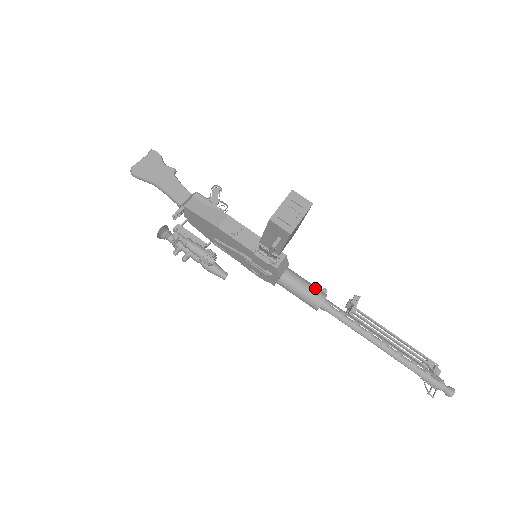
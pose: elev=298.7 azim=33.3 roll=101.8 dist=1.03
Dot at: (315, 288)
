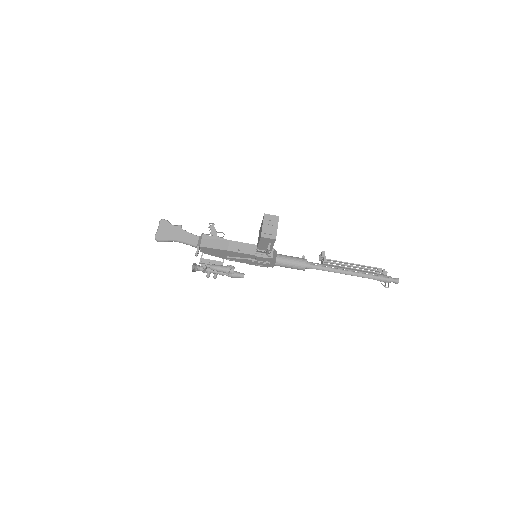
Dot at: (298, 258)
